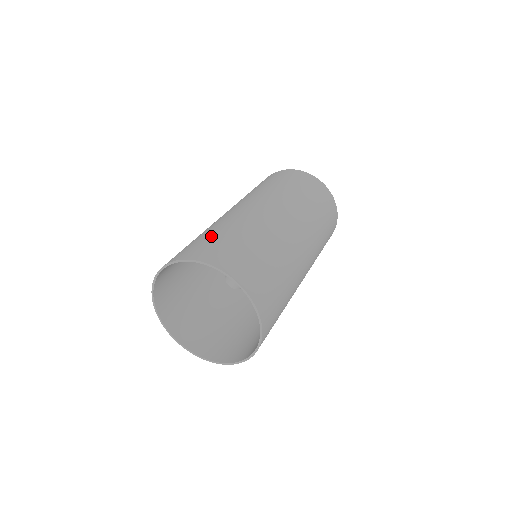
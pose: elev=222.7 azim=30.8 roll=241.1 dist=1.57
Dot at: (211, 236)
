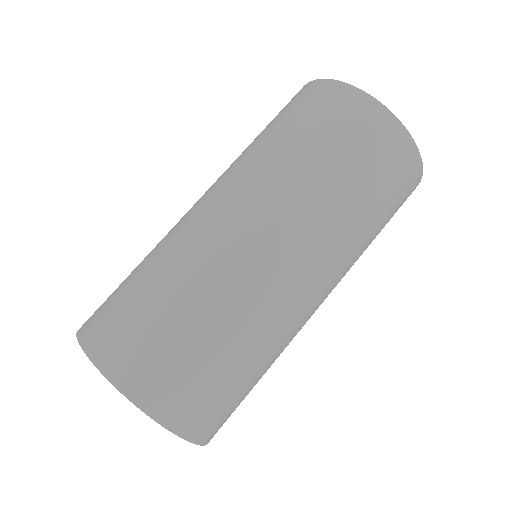
Dot at: (135, 293)
